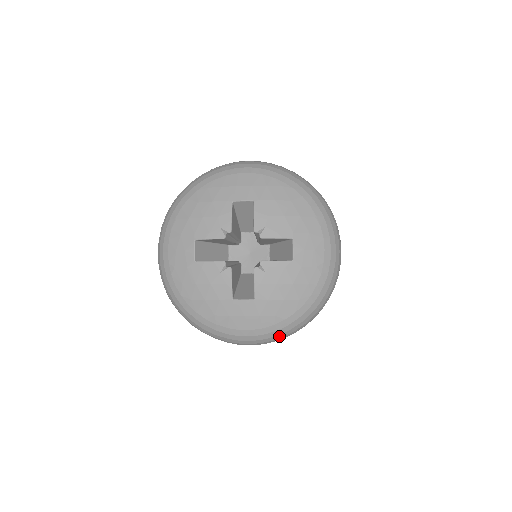
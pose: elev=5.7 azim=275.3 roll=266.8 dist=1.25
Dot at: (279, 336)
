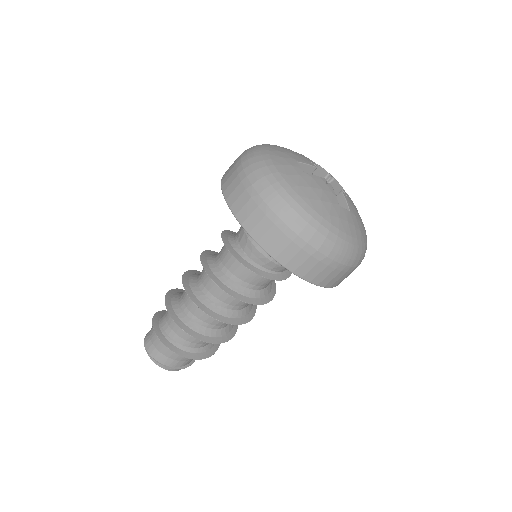
Dot at: (359, 257)
